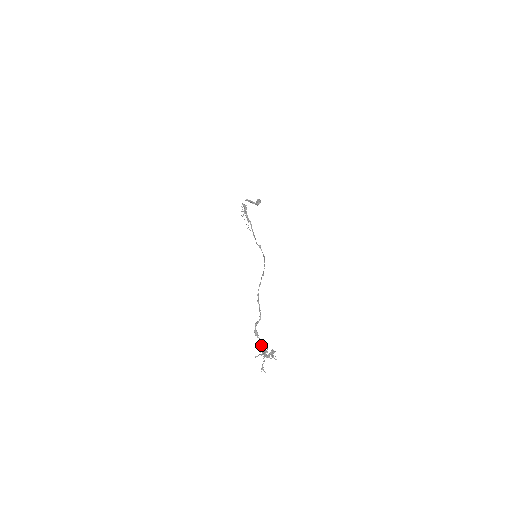
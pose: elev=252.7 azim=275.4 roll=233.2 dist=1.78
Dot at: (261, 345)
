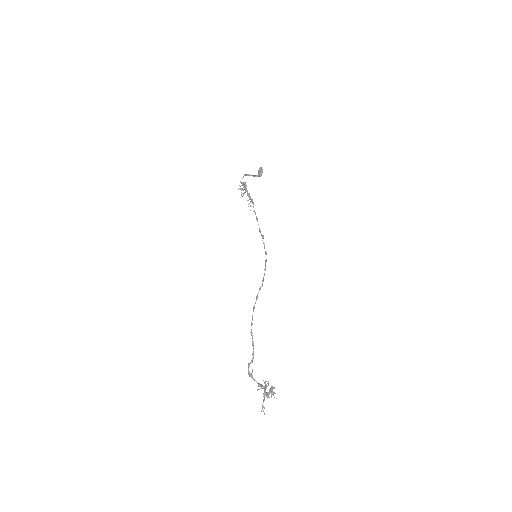
Dot at: (258, 385)
